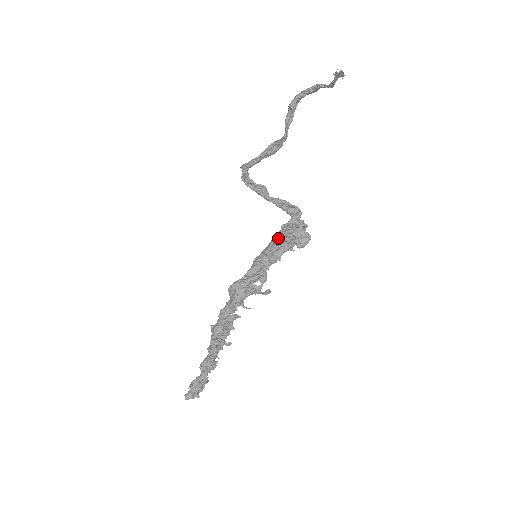
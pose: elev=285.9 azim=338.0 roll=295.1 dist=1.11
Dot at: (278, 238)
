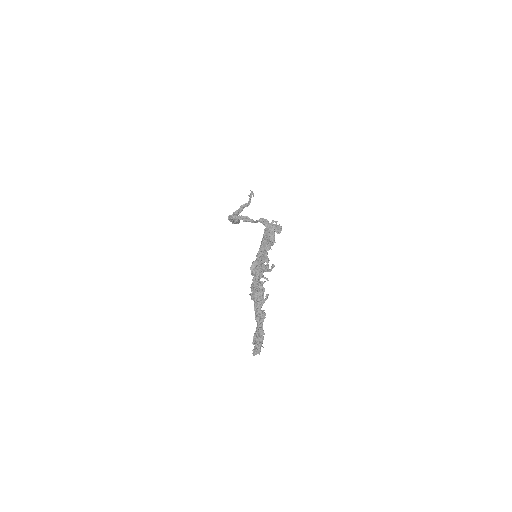
Dot at: (265, 235)
